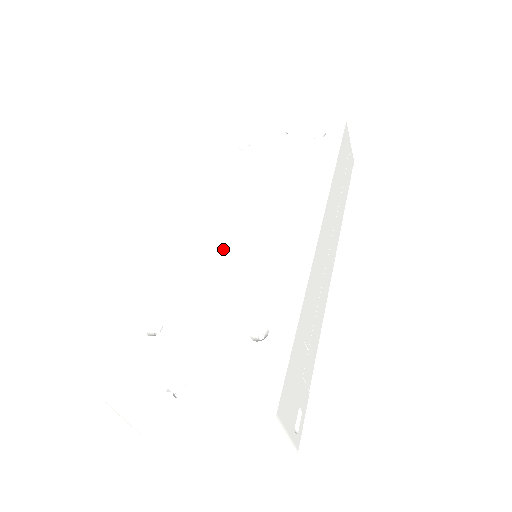
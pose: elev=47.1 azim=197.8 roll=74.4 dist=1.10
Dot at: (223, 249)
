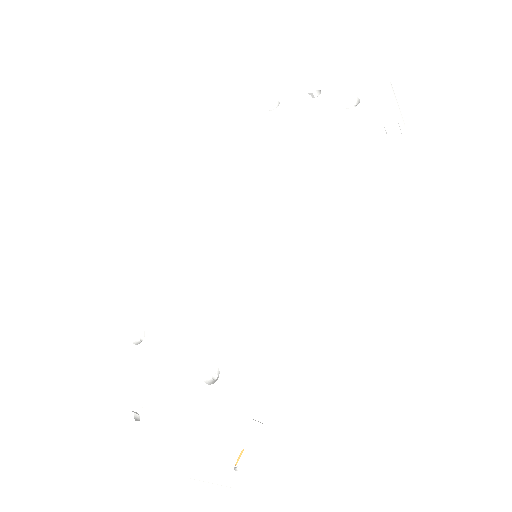
Dot at: (213, 256)
